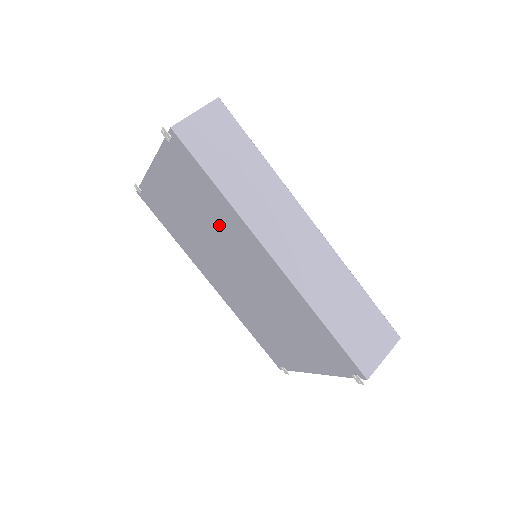
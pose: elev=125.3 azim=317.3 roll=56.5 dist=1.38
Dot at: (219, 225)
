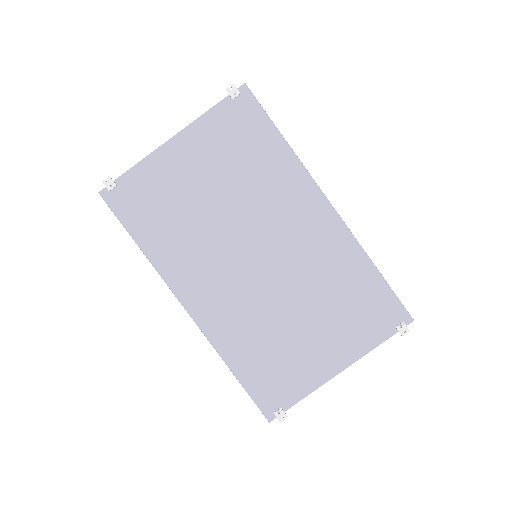
Dot at: (261, 188)
